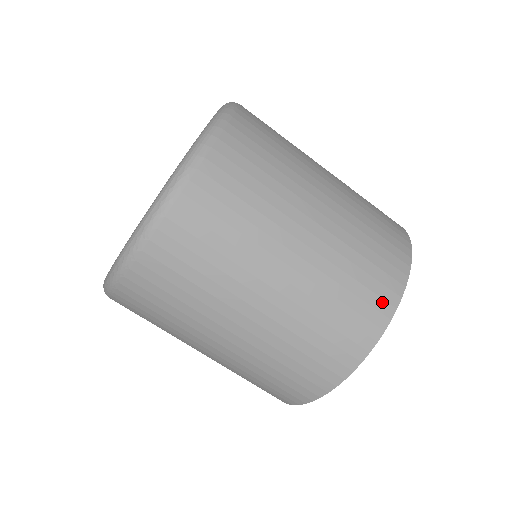
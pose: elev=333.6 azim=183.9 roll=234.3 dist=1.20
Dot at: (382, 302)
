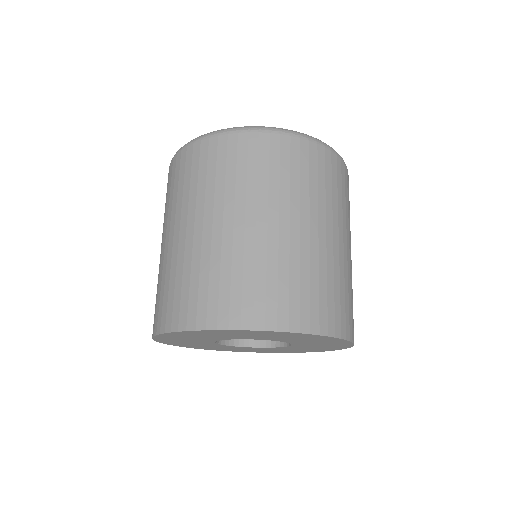
Dot at: (308, 317)
